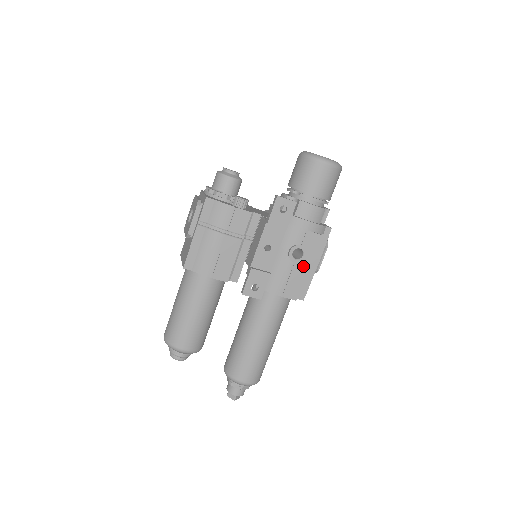
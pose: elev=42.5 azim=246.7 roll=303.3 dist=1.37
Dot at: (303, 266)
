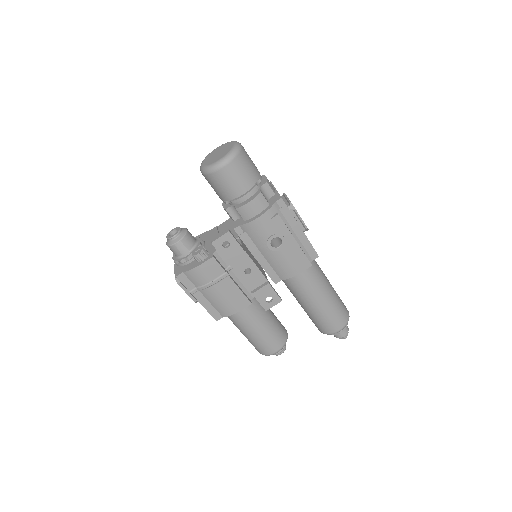
Dot at: (290, 244)
